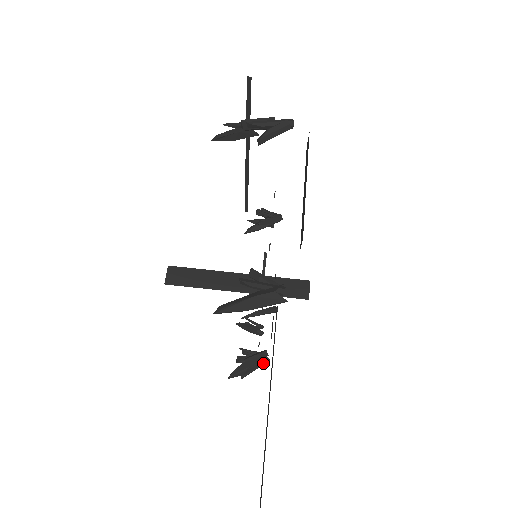
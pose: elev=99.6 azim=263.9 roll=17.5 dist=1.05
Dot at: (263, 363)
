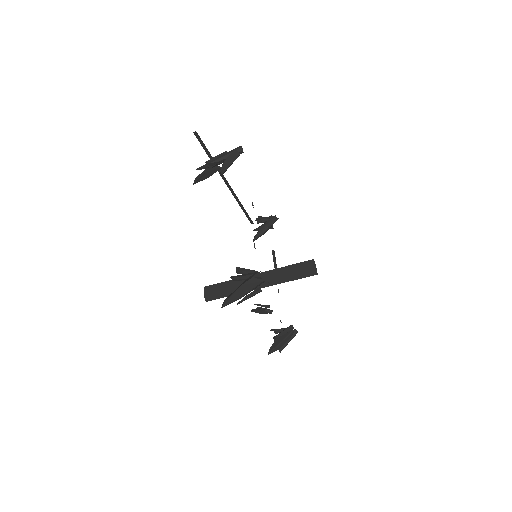
Dot at: (293, 335)
